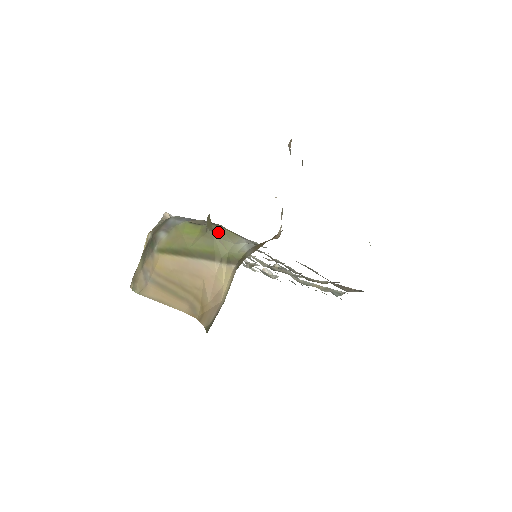
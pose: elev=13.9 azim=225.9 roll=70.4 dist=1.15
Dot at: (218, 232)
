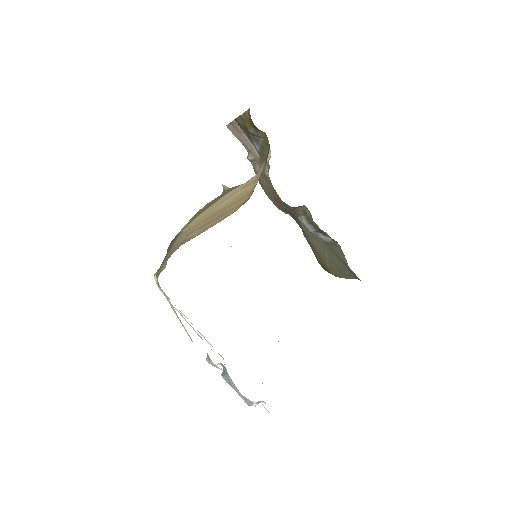
Dot at: occluded
